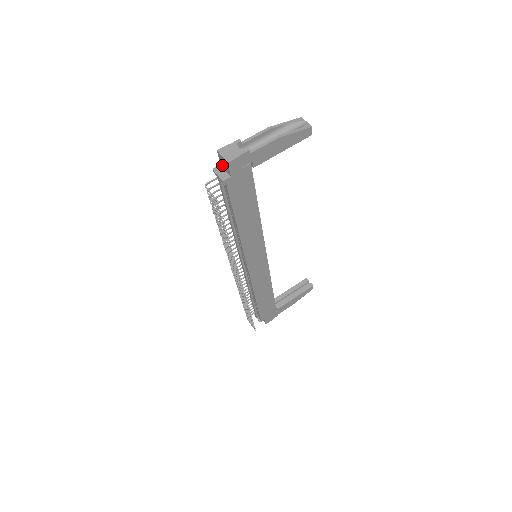
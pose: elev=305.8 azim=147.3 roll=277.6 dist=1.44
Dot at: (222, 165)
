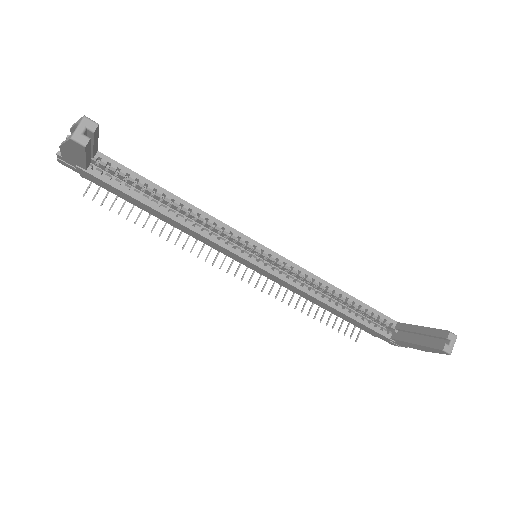
Dot at: occluded
